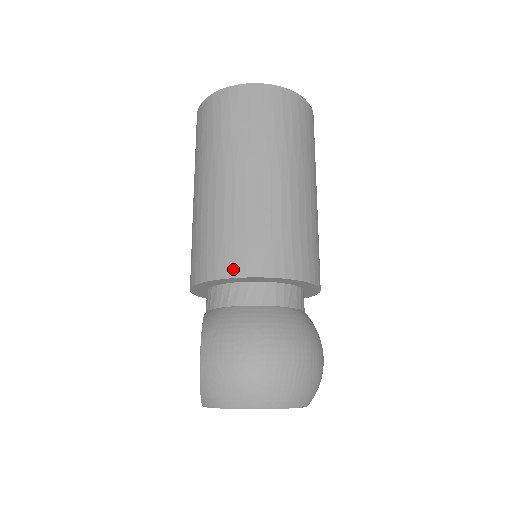
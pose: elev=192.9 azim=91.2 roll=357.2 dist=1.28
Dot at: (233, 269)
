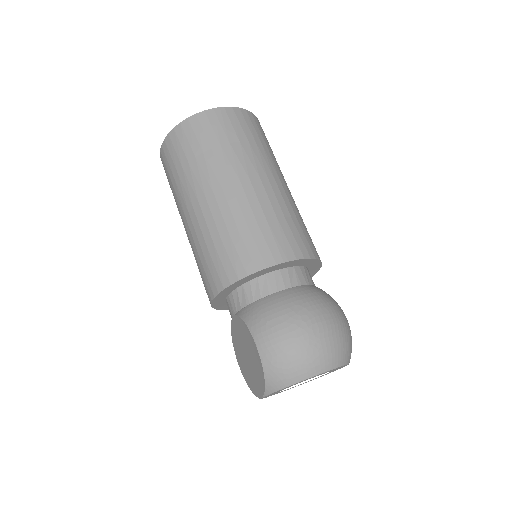
Dot at: (261, 262)
